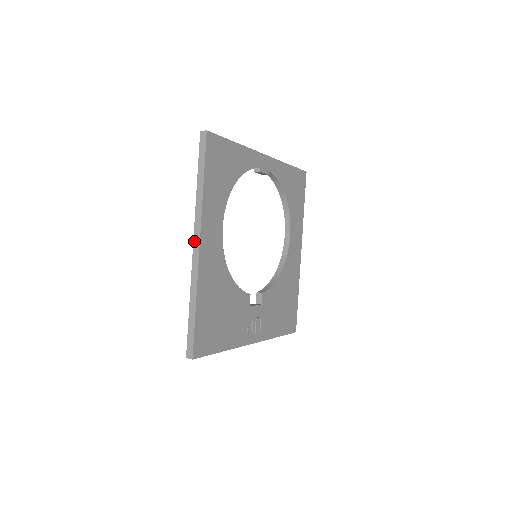
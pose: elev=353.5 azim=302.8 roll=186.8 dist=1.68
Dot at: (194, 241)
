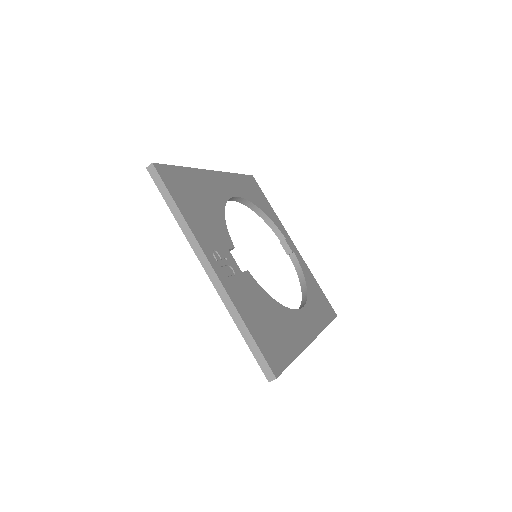
Dot at: occluded
